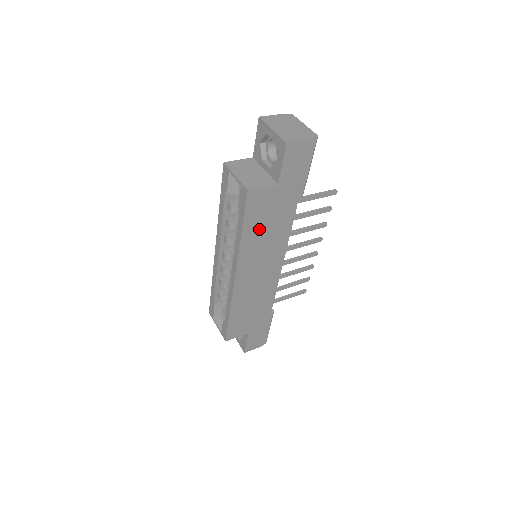
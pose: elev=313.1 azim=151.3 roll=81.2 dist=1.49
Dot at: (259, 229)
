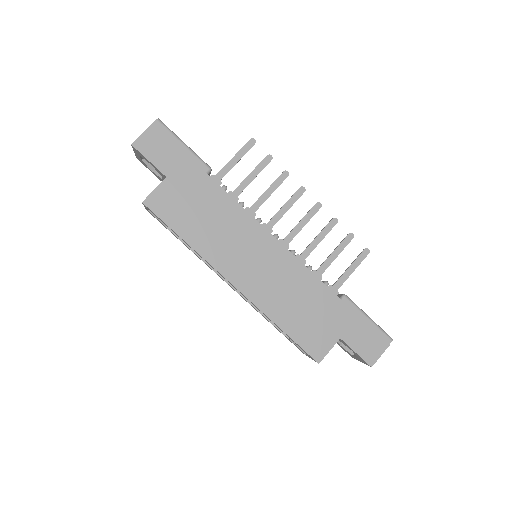
Dot at: (198, 224)
